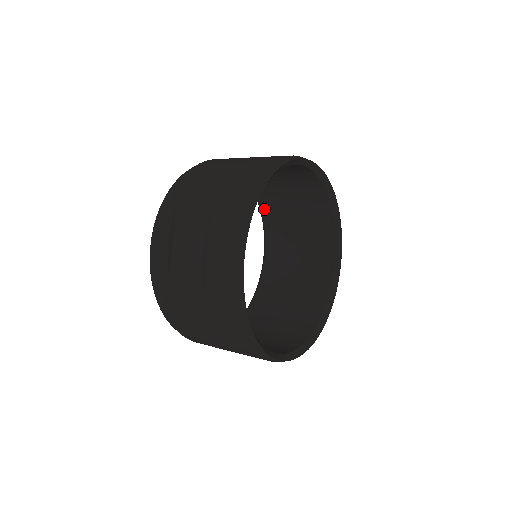
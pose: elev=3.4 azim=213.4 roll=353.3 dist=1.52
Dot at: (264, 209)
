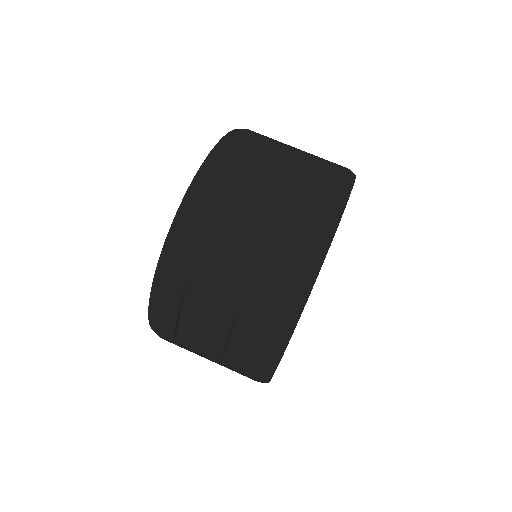
Dot at: occluded
